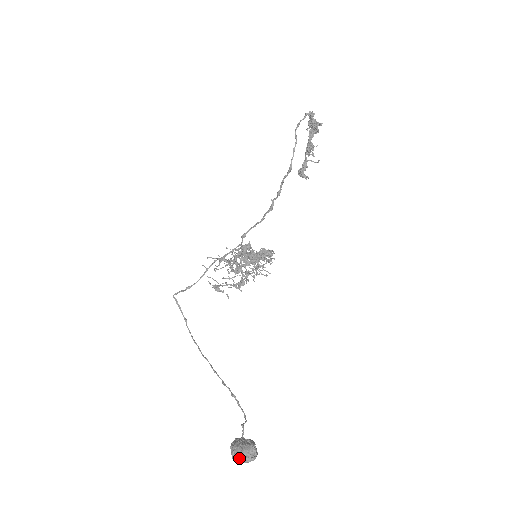
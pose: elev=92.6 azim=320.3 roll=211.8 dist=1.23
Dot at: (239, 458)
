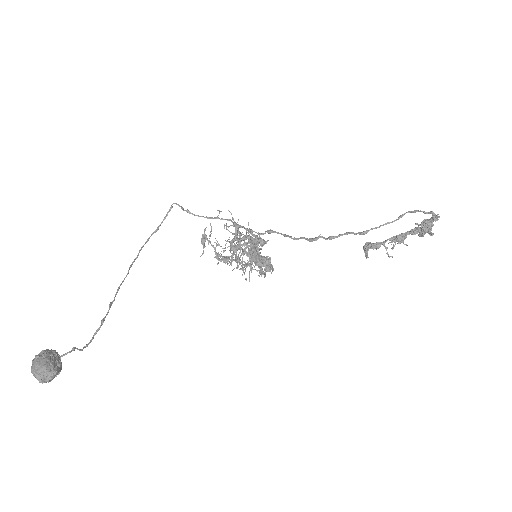
Dot at: (34, 366)
